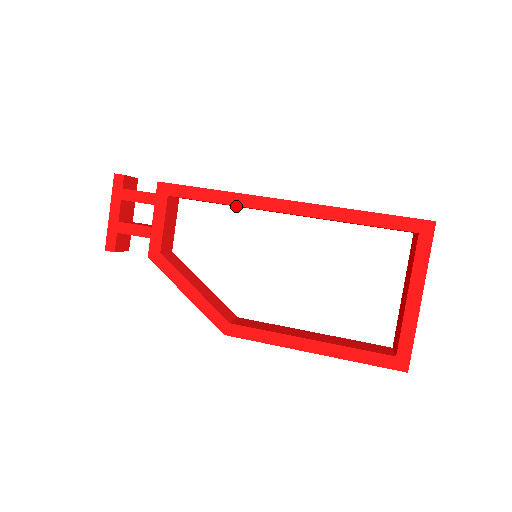
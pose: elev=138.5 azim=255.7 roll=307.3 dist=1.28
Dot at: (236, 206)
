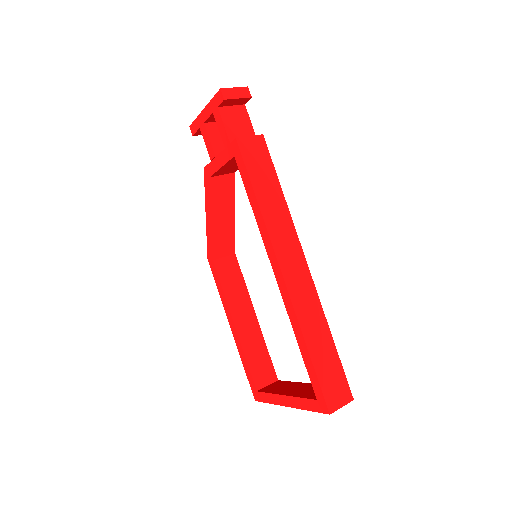
Dot at: occluded
